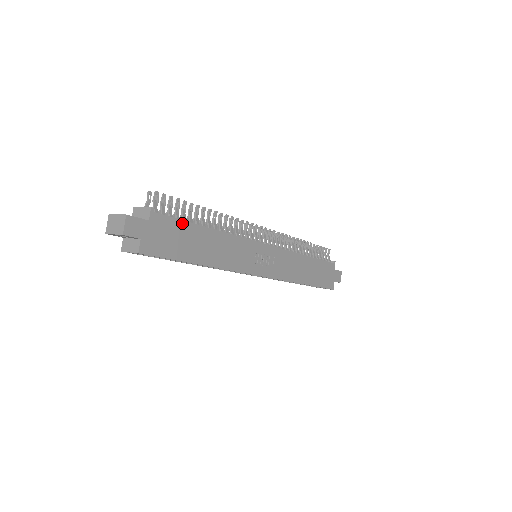
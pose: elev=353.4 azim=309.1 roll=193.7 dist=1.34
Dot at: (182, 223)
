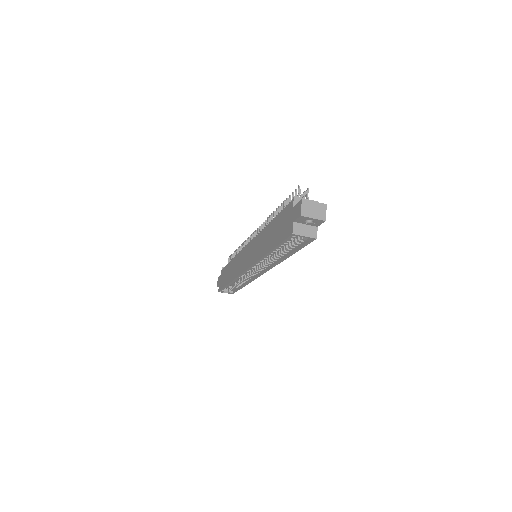
Dot at: occluded
